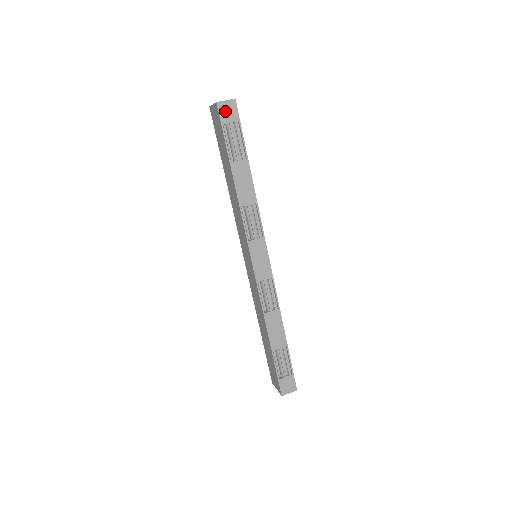
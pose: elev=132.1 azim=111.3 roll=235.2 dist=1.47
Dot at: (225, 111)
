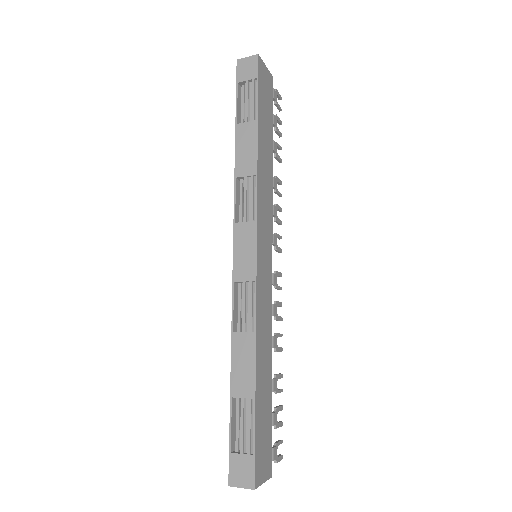
Dot at: (244, 68)
